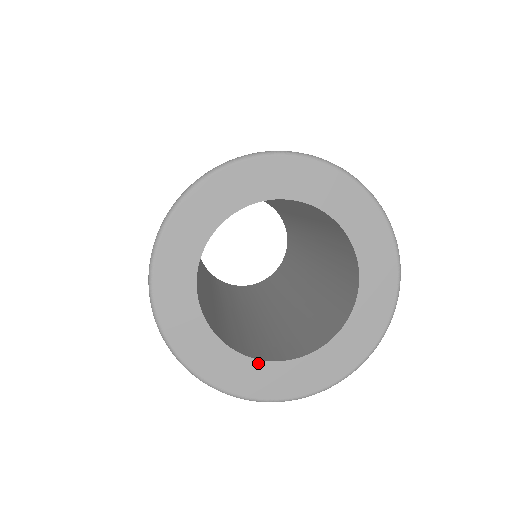
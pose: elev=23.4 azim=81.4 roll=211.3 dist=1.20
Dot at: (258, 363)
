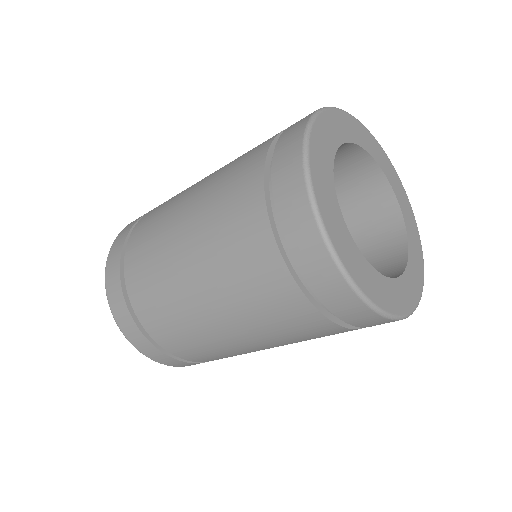
Dot at: (372, 269)
